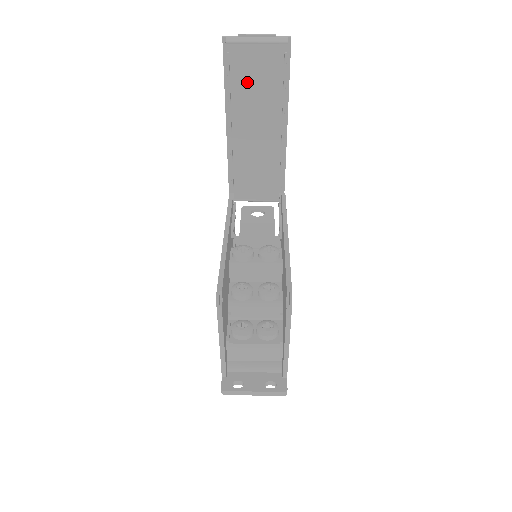
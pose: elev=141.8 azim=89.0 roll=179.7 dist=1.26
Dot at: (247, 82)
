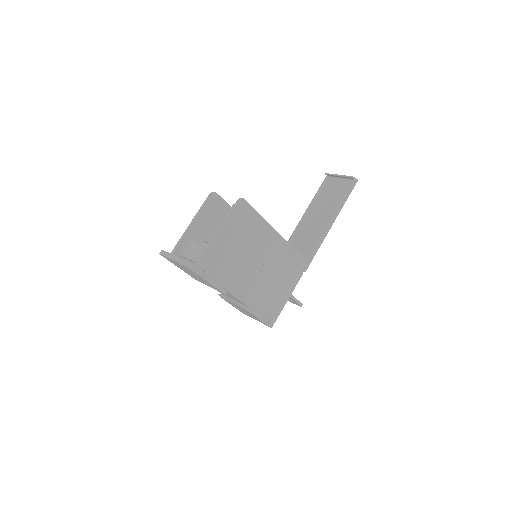
Dot at: (326, 196)
